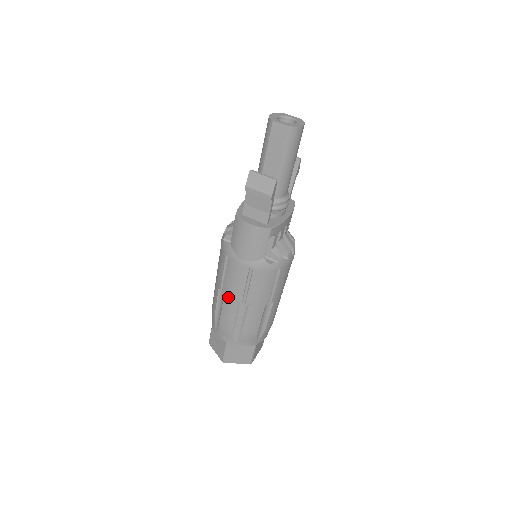
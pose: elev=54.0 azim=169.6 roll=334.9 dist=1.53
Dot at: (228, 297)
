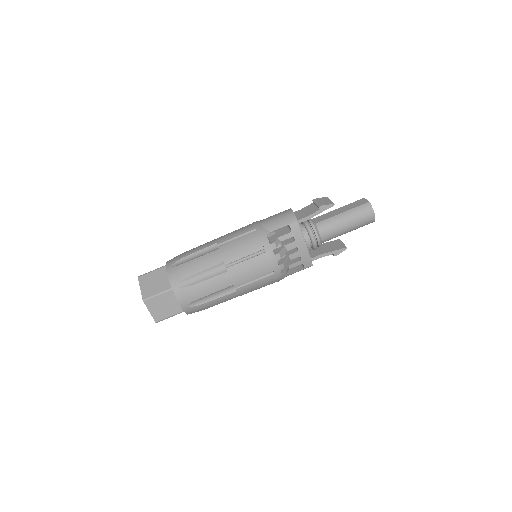
Dot at: (216, 239)
